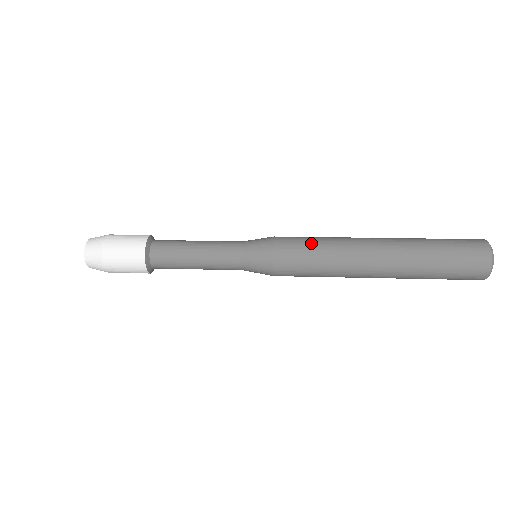
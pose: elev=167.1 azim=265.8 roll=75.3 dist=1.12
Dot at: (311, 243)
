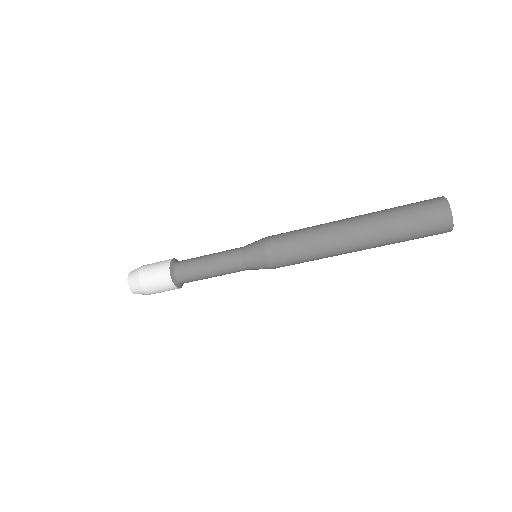
Dot at: (294, 233)
